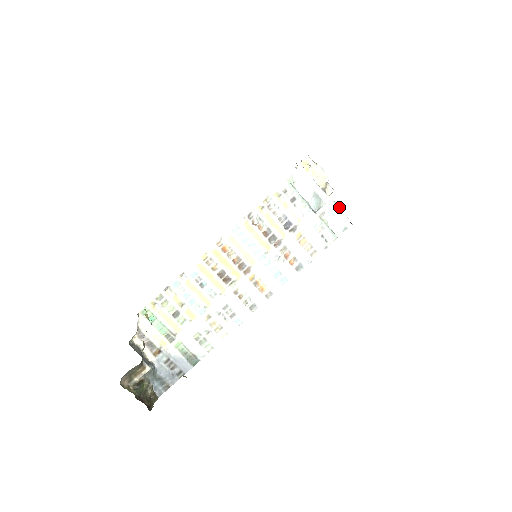
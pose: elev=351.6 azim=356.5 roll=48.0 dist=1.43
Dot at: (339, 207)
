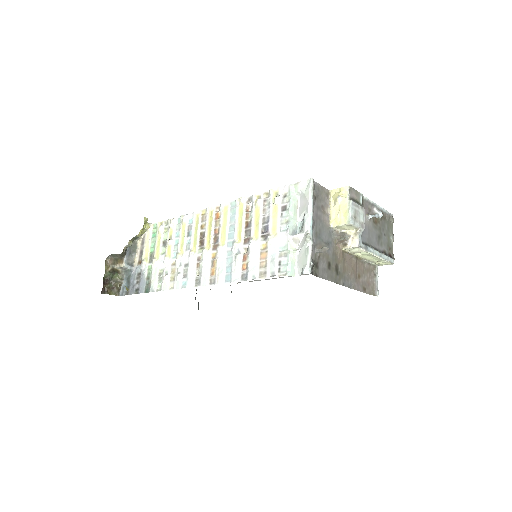
Dot at: (323, 251)
